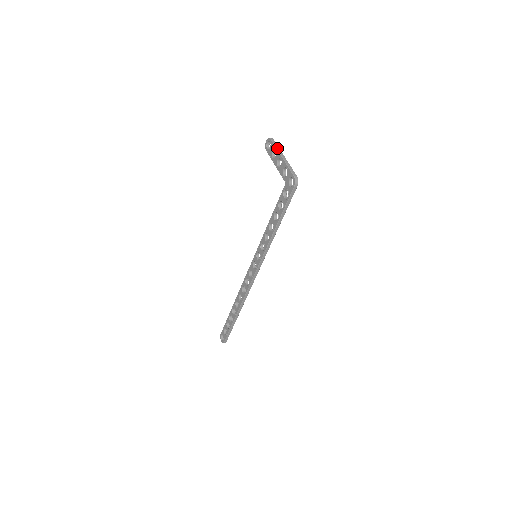
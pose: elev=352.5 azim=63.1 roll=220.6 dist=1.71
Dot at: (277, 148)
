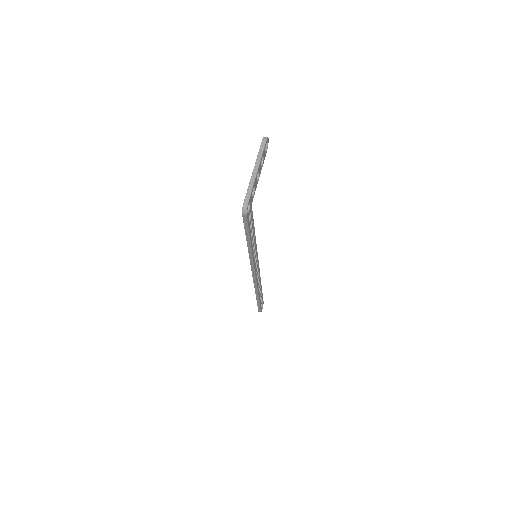
Dot at: (258, 156)
